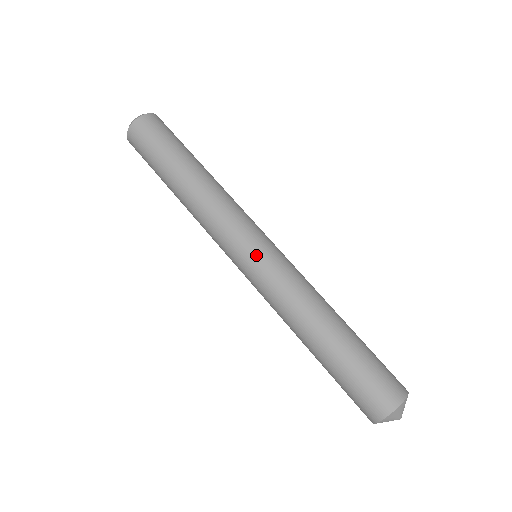
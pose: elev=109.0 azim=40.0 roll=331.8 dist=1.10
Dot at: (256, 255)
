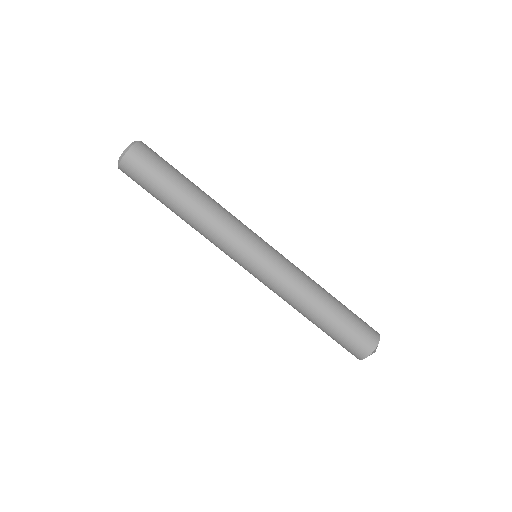
Dot at: (252, 270)
